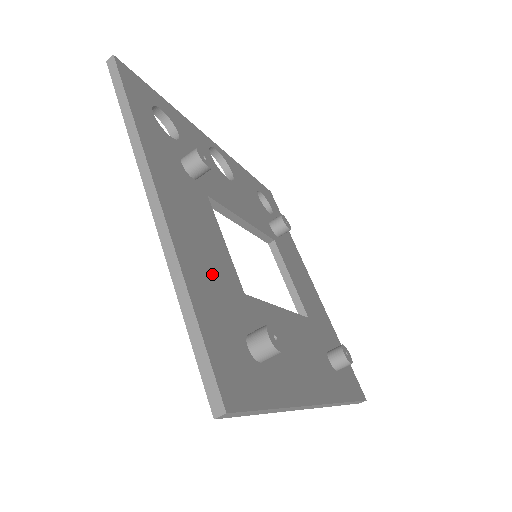
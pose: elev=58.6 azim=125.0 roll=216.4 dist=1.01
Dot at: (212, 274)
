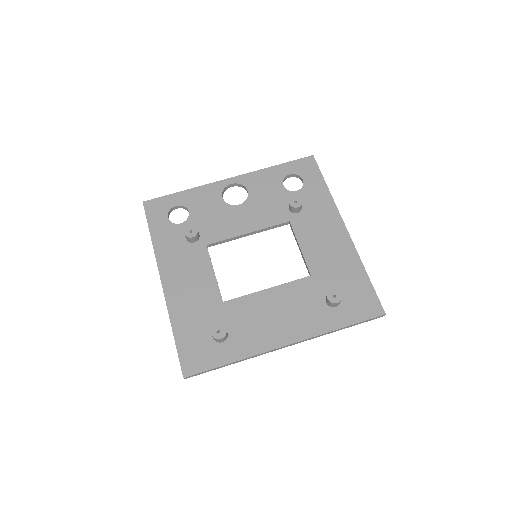
Dot at: (194, 306)
